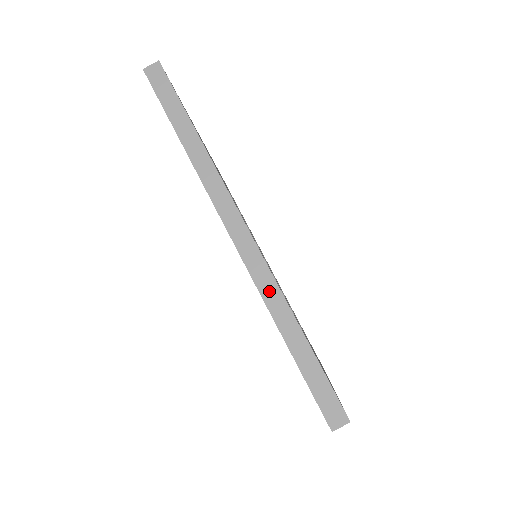
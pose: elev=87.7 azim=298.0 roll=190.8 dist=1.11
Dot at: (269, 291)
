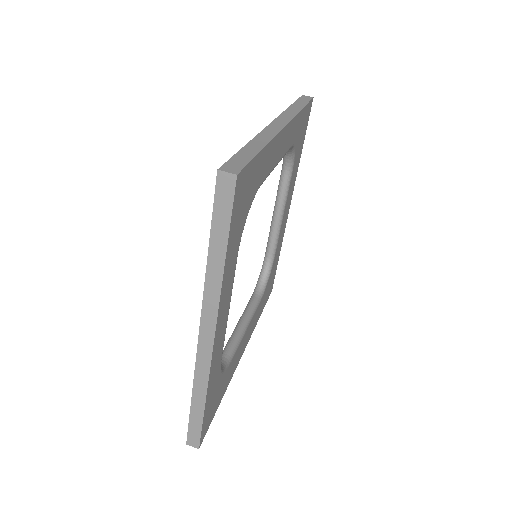
Dot at: (266, 135)
